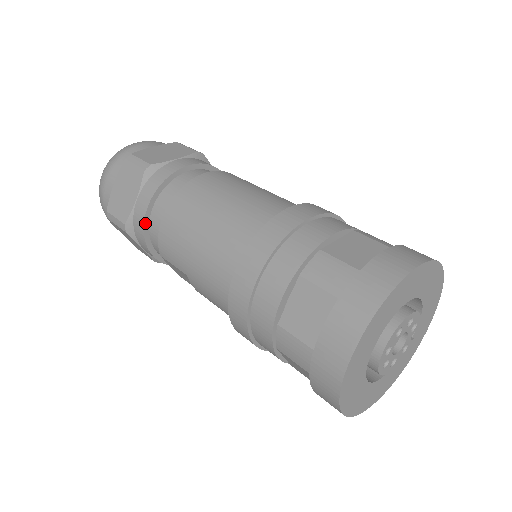
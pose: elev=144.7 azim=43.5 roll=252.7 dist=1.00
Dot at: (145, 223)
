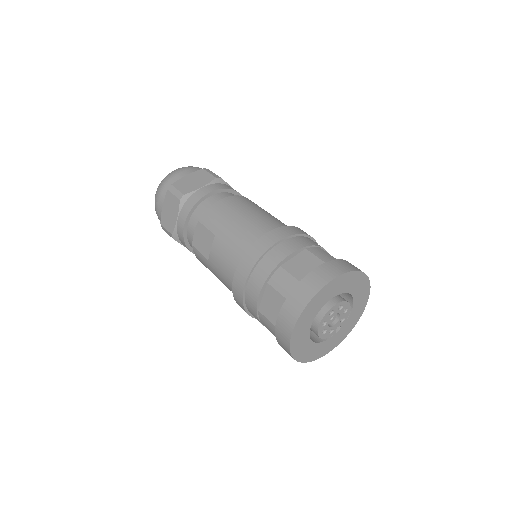
Dot at: (200, 200)
